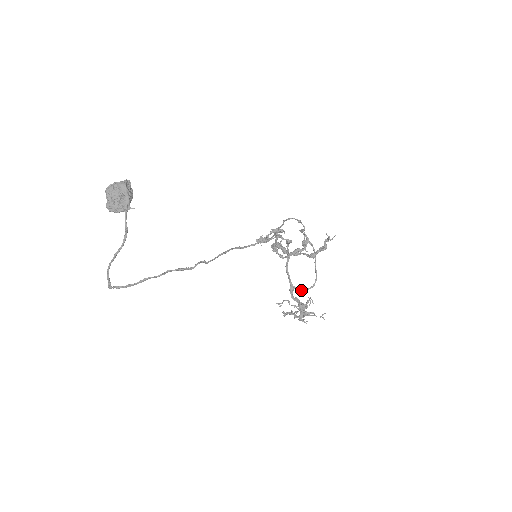
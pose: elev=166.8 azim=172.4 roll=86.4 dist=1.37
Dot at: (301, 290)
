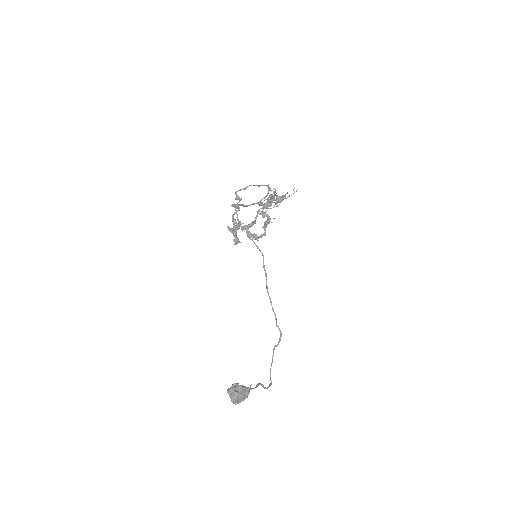
Dot at: occluded
